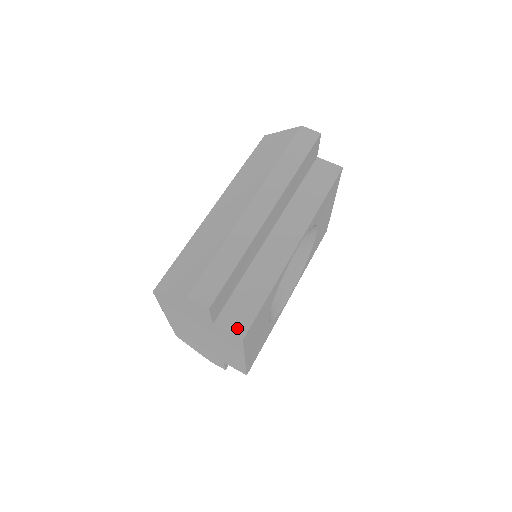
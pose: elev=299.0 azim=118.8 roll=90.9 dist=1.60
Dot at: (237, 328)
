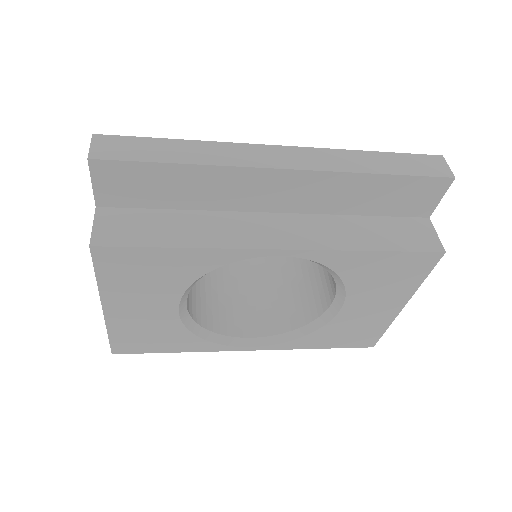
Dot at: (104, 233)
